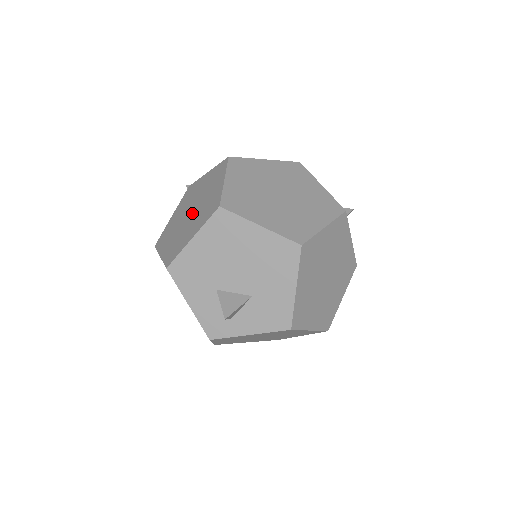
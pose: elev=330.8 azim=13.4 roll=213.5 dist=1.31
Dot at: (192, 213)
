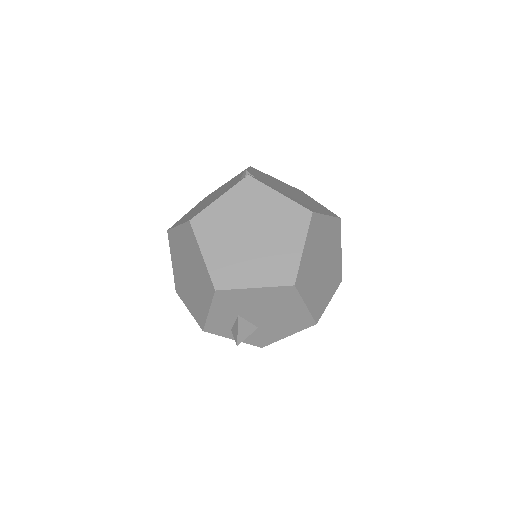
Dot at: (255, 242)
